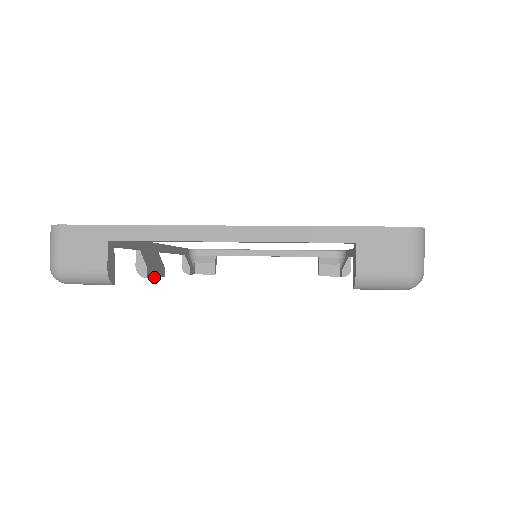
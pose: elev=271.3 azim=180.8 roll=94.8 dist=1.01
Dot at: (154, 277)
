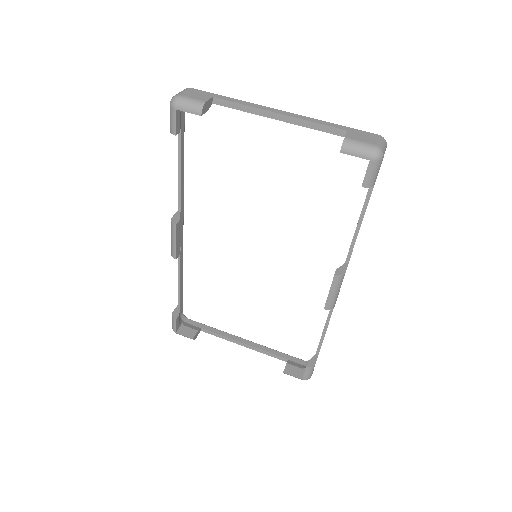
Dot at: (176, 238)
